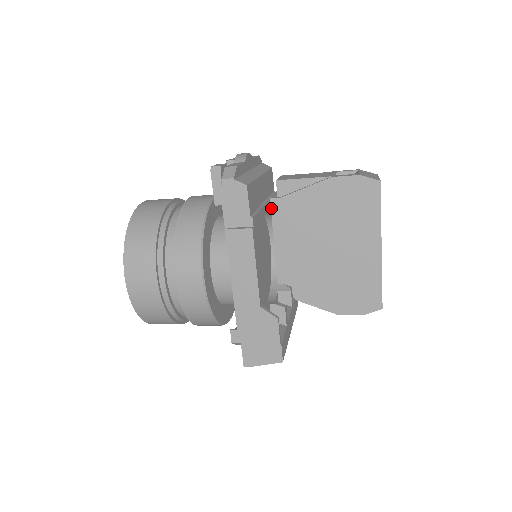
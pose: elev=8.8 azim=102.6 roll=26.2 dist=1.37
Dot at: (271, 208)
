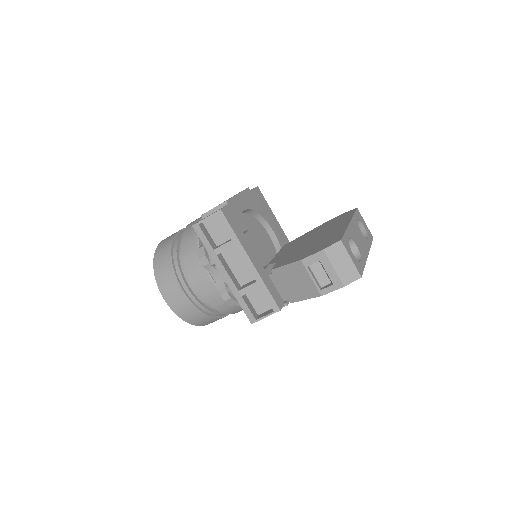
Dot at: occluded
